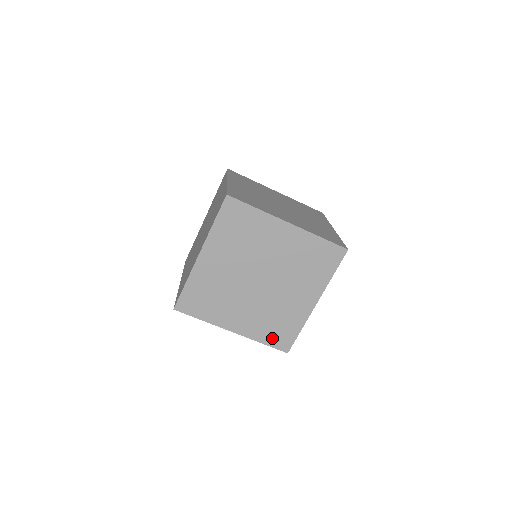
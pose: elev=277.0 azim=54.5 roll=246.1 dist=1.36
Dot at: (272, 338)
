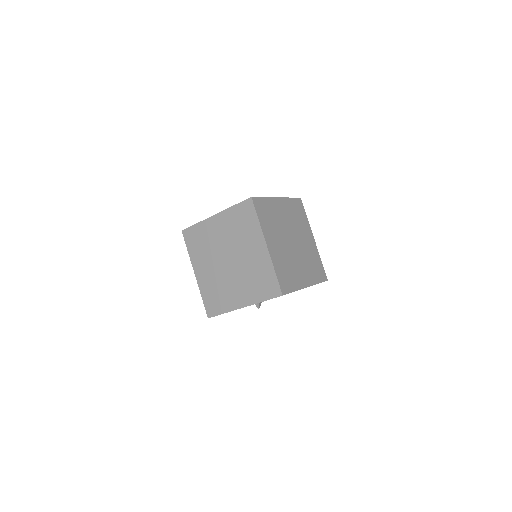
Dot at: (208, 300)
